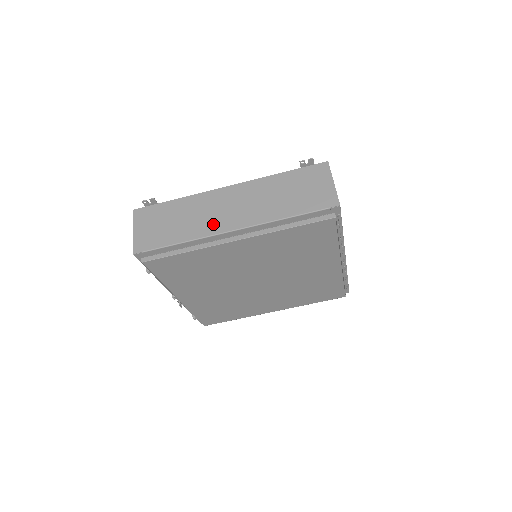
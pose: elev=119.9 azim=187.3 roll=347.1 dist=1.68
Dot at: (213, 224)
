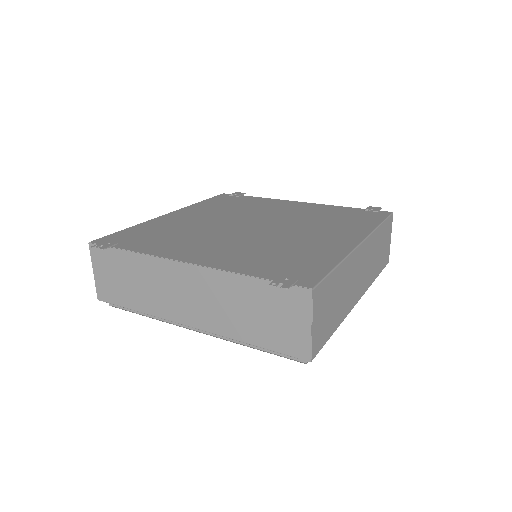
Dot at: (169, 308)
